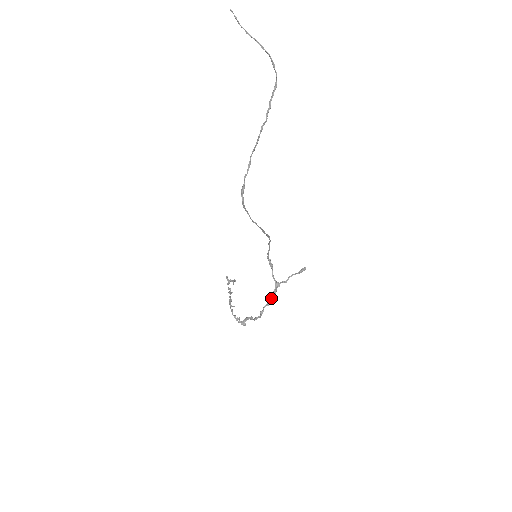
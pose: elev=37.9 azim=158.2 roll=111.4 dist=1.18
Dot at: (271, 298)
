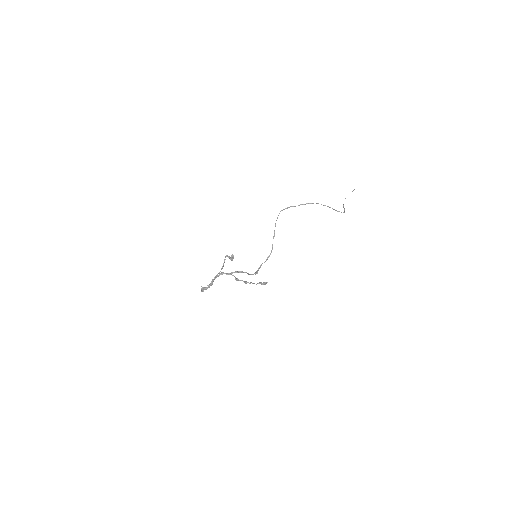
Dot at: (236, 271)
